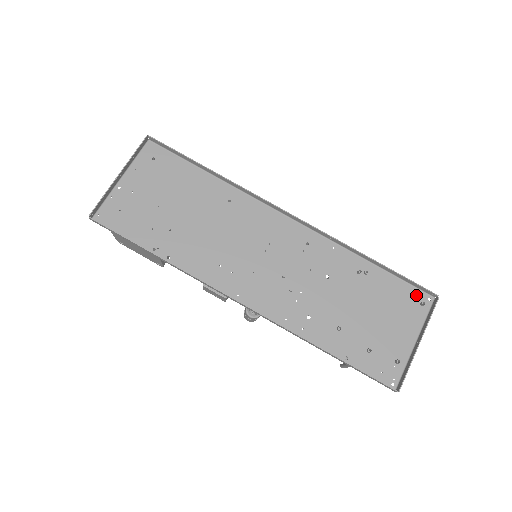
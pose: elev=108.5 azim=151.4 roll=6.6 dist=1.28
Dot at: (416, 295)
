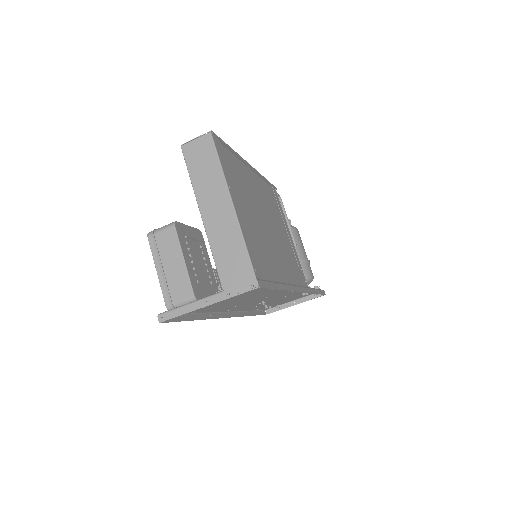
Dot at: occluded
